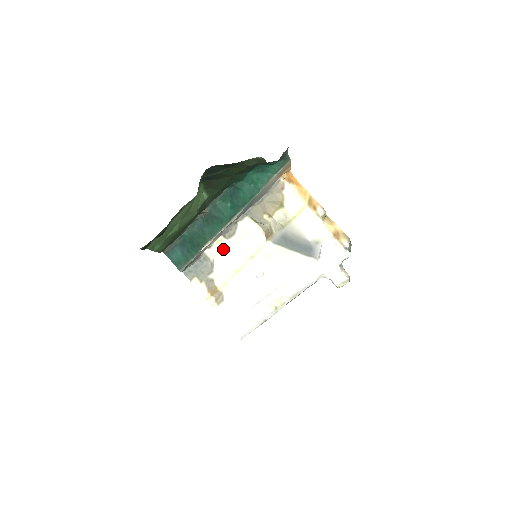
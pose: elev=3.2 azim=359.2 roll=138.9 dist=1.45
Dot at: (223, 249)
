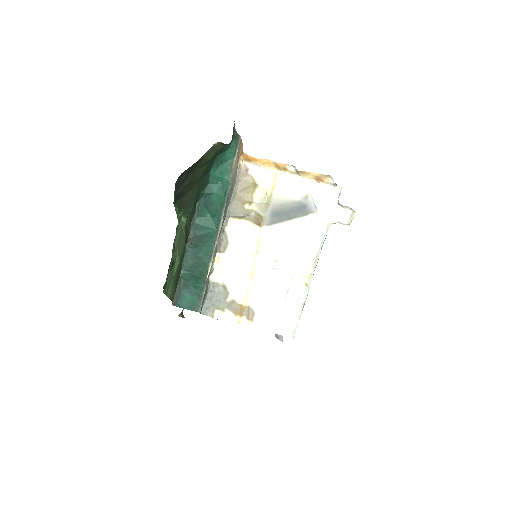
Dot at: (226, 264)
